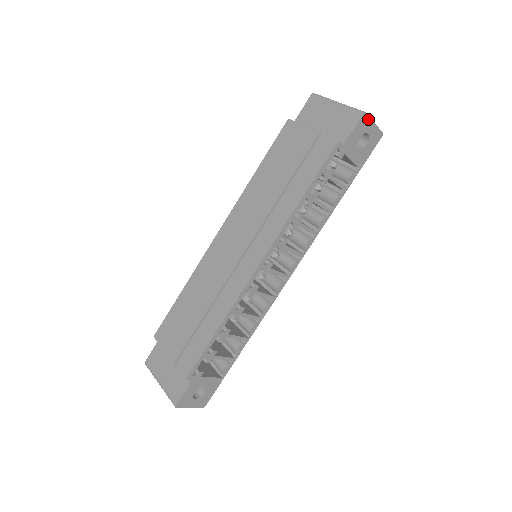
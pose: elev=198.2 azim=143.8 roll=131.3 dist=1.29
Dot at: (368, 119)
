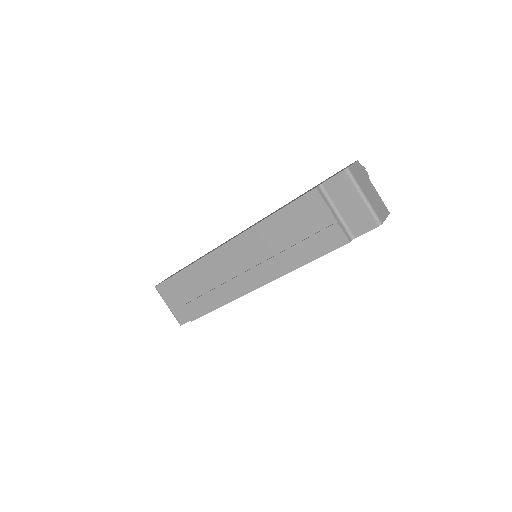
Dot at: (382, 222)
